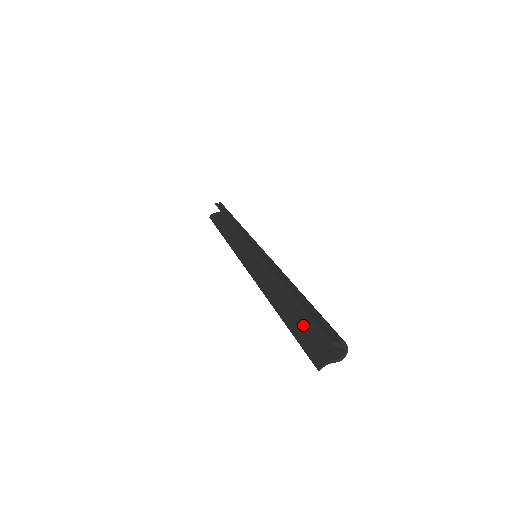
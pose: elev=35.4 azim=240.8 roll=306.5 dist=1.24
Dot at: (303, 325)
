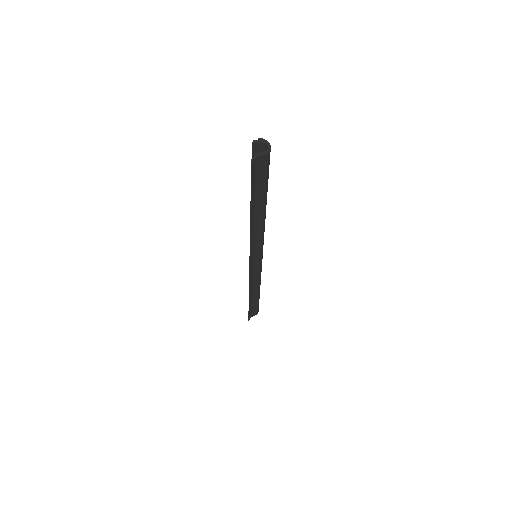
Dot at: (257, 189)
